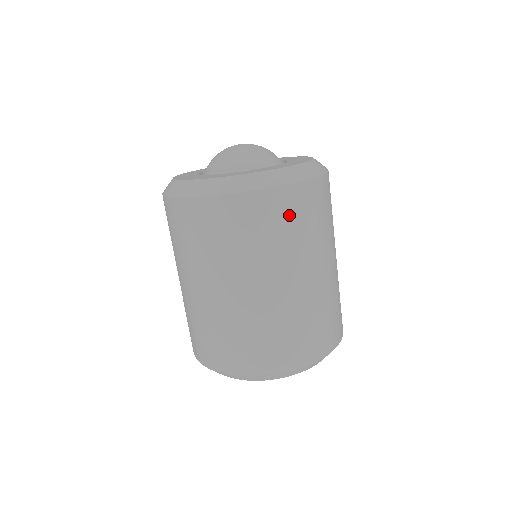
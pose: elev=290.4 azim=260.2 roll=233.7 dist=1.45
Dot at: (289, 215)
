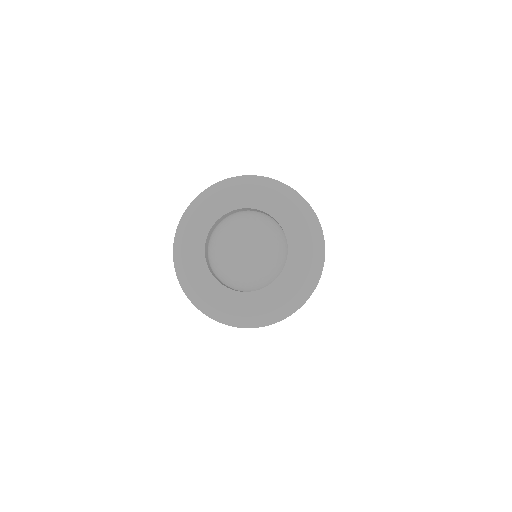
Dot at: occluded
